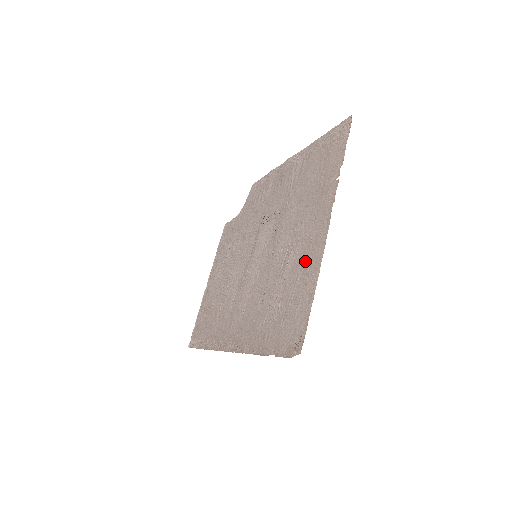
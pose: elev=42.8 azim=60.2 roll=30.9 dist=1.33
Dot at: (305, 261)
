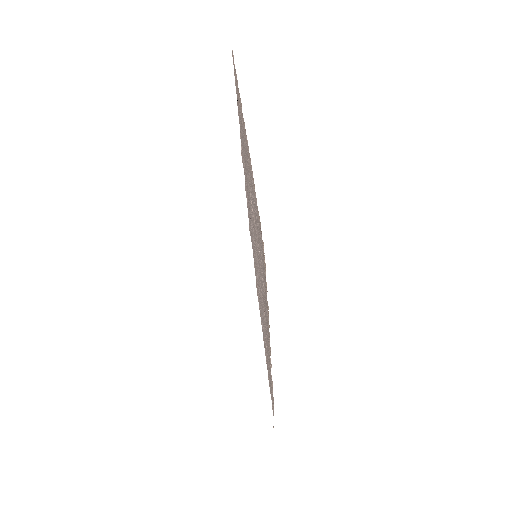
Dot at: occluded
